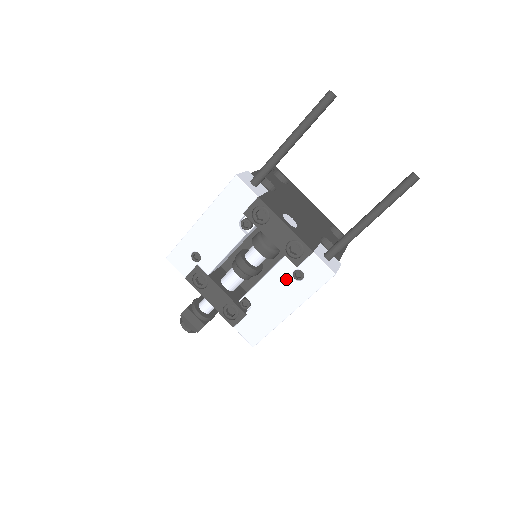
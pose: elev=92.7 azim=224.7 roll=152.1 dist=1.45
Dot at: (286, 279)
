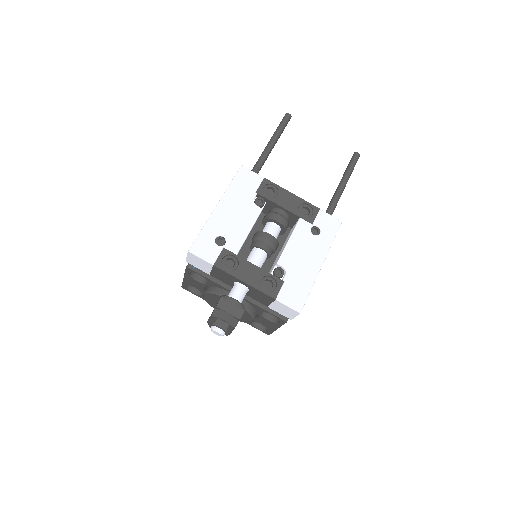
Dot at: (307, 236)
